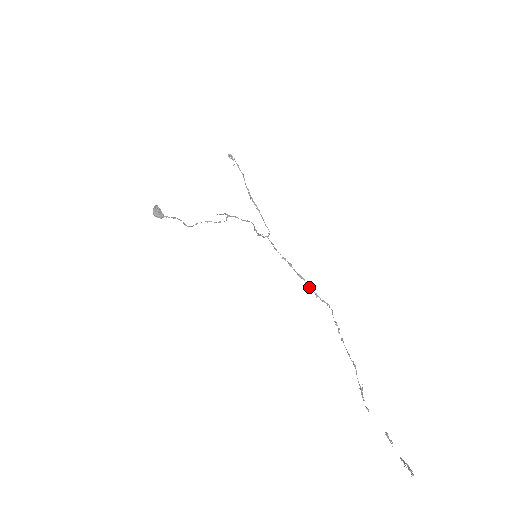
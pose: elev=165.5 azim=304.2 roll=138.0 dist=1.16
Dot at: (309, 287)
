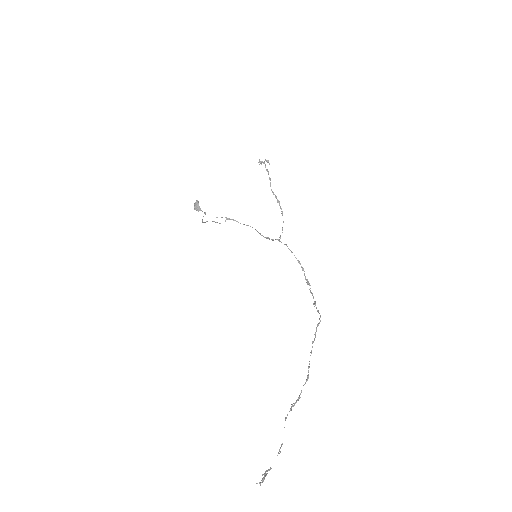
Dot at: (312, 294)
